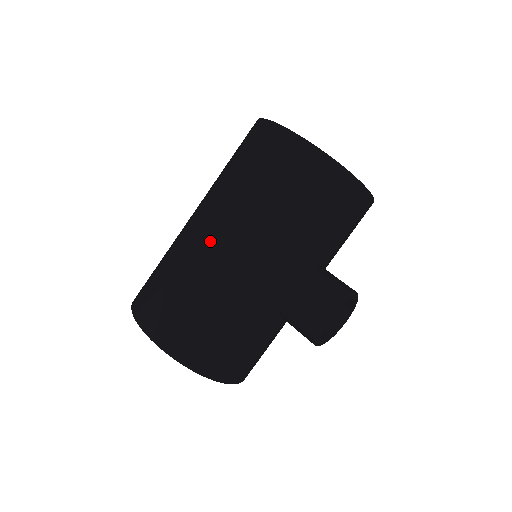
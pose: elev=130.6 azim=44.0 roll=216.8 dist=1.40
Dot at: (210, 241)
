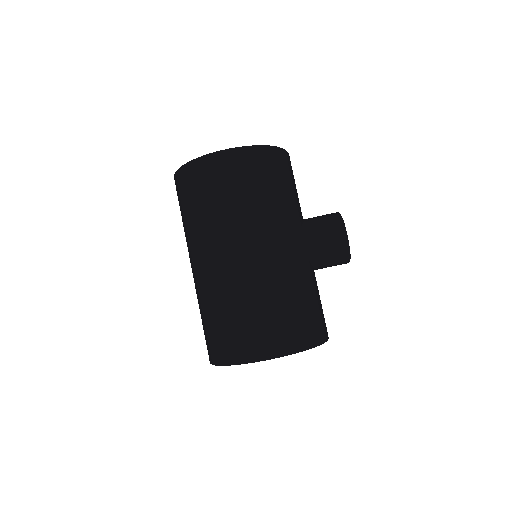
Dot at: (244, 260)
